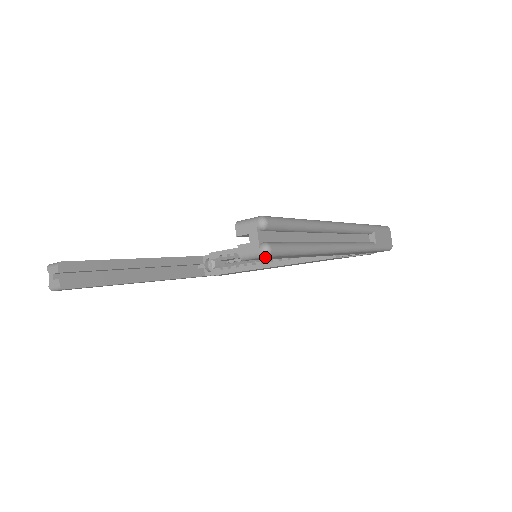
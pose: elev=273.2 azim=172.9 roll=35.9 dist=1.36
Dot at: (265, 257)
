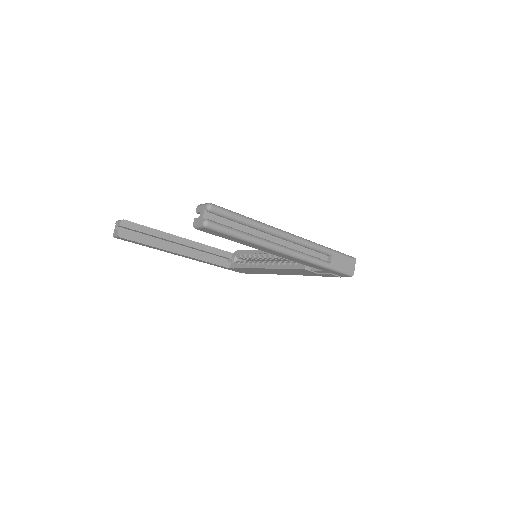
Dot at: (206, 228)
